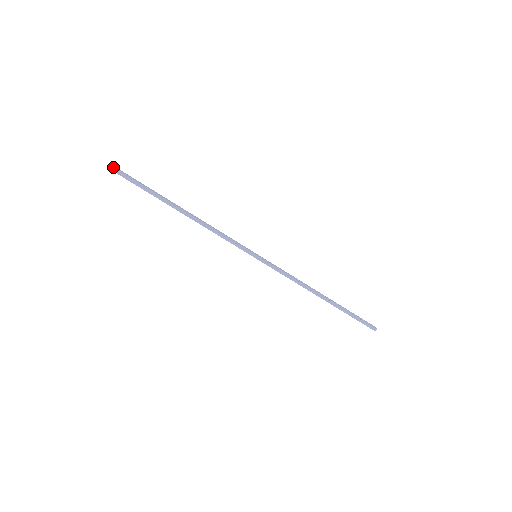
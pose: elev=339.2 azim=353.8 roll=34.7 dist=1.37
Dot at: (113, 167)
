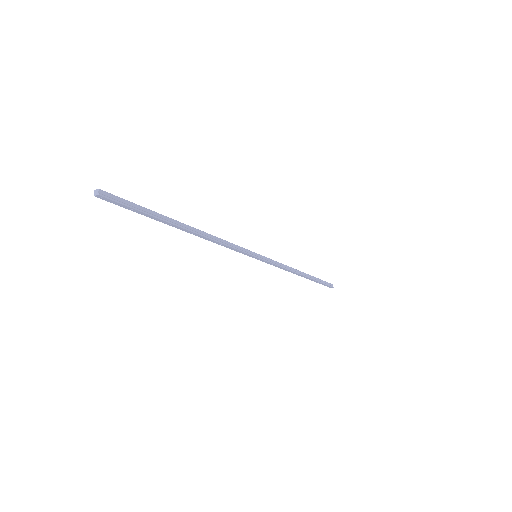
Dot at: (105, 192)
